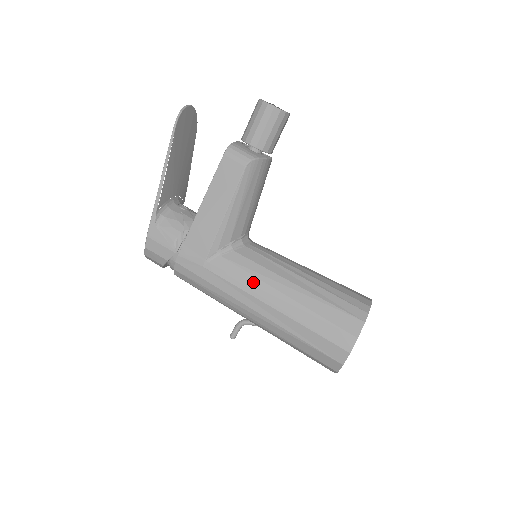
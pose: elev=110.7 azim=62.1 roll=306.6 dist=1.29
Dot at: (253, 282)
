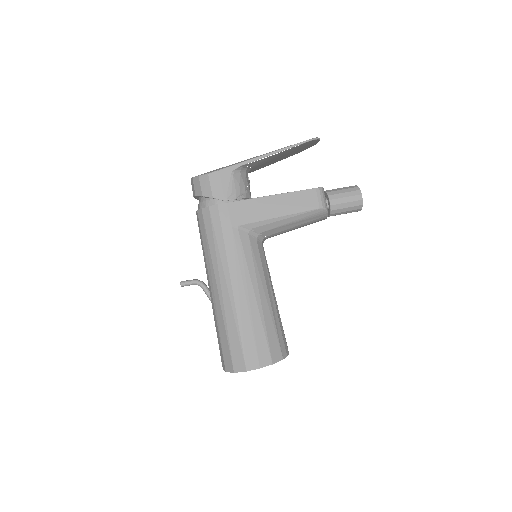
Dot at: (251, 269)
